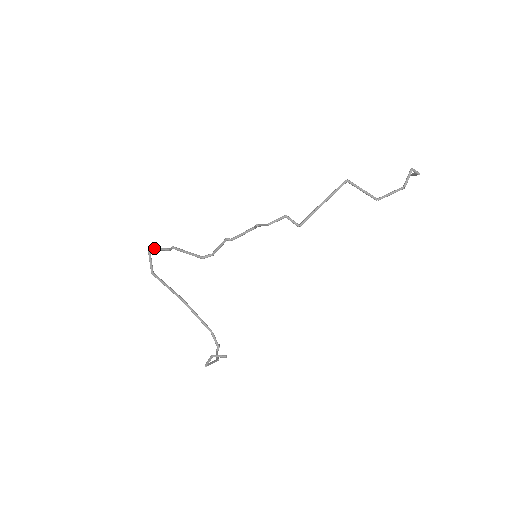
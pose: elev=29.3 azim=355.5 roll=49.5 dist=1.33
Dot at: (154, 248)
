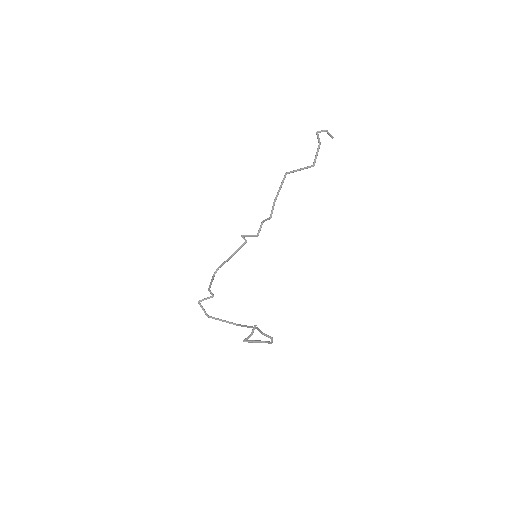
Dot at: occluded
